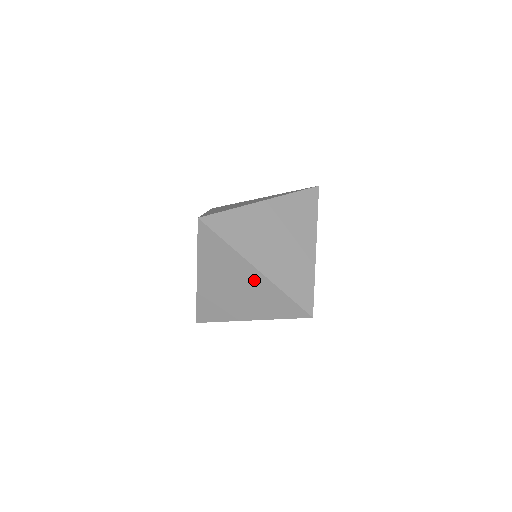
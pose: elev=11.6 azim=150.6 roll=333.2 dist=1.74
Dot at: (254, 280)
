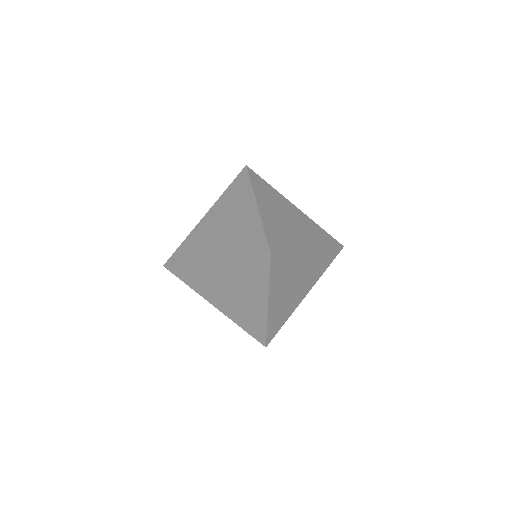
Dot at: (247, 215)
